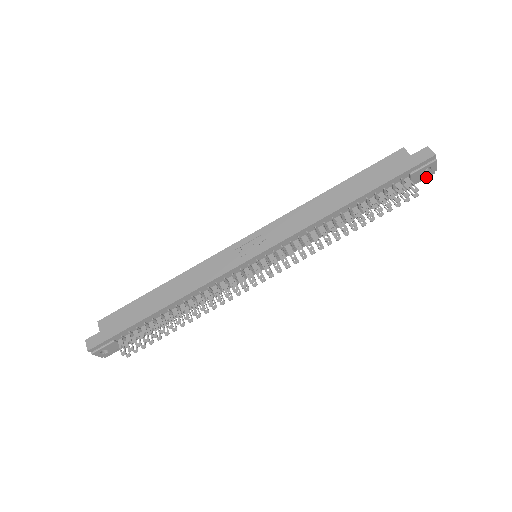
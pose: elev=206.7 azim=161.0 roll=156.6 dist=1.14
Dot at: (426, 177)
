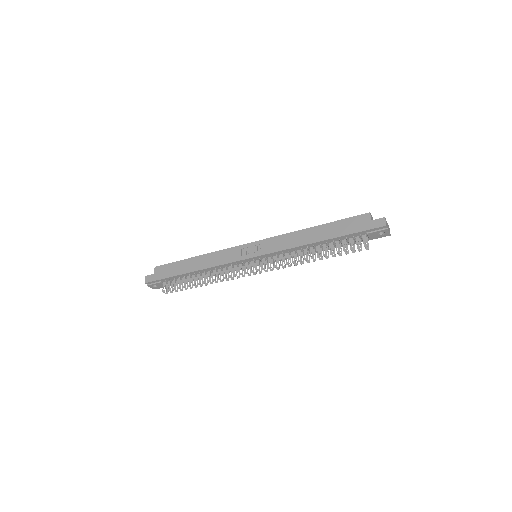
Dot at: (383, 236)
